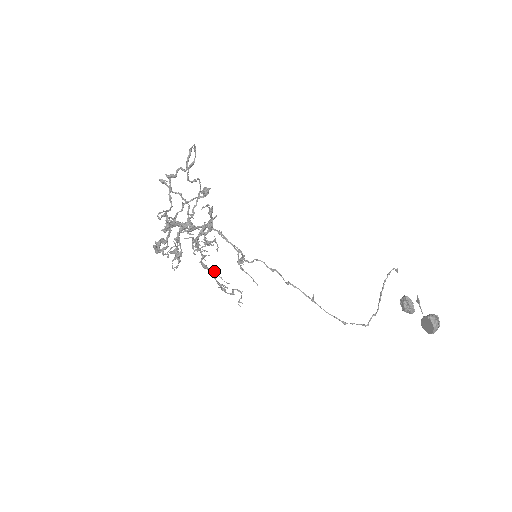
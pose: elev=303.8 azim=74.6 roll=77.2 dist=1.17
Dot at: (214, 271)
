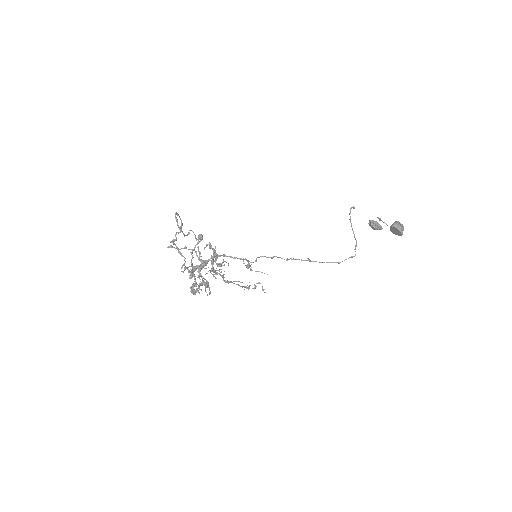
Dot at: (235, 281)
